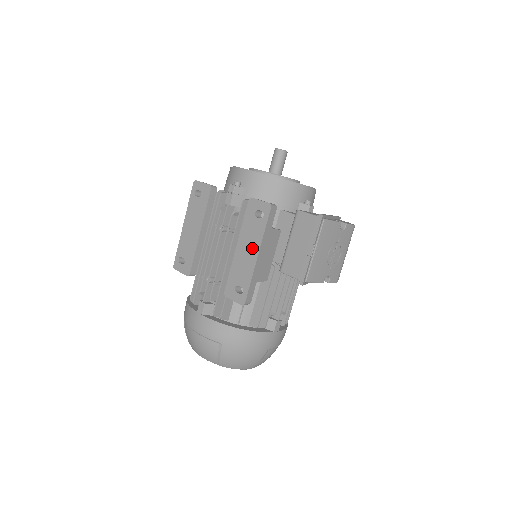
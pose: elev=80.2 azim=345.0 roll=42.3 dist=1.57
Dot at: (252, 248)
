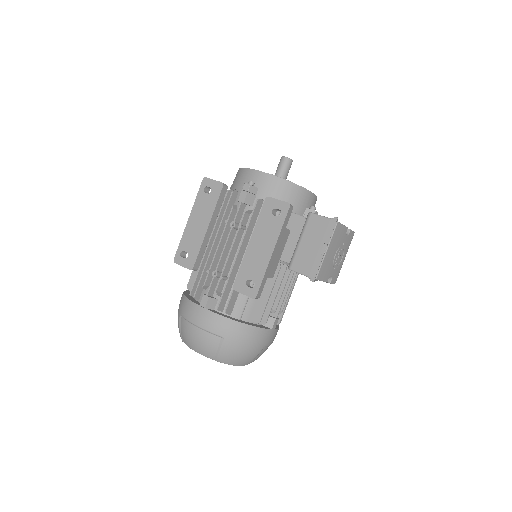
Dot at: (267, 244)
